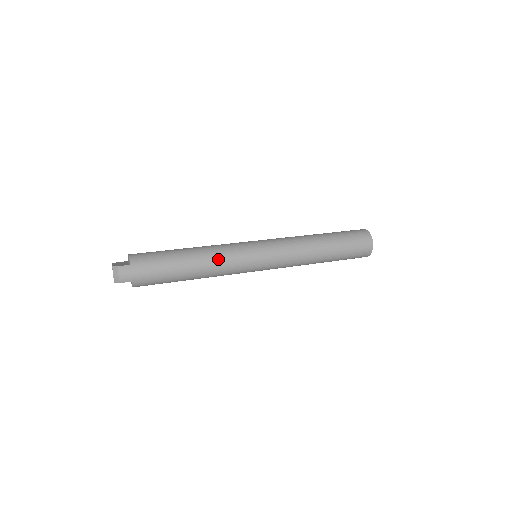
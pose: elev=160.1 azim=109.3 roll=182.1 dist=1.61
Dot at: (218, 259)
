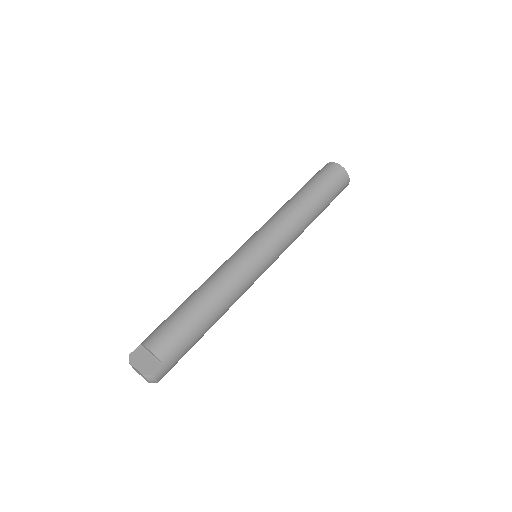
Dot at: (236, 295)
